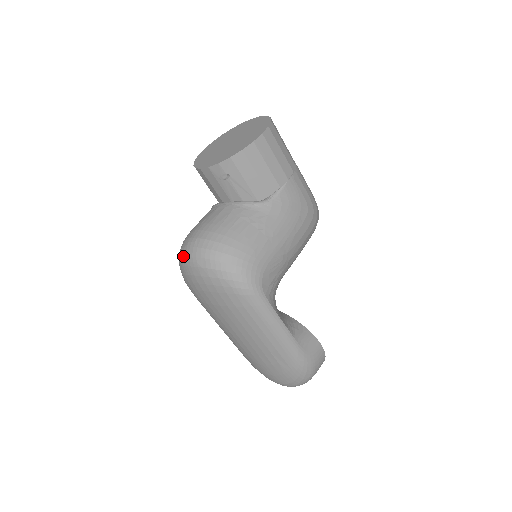
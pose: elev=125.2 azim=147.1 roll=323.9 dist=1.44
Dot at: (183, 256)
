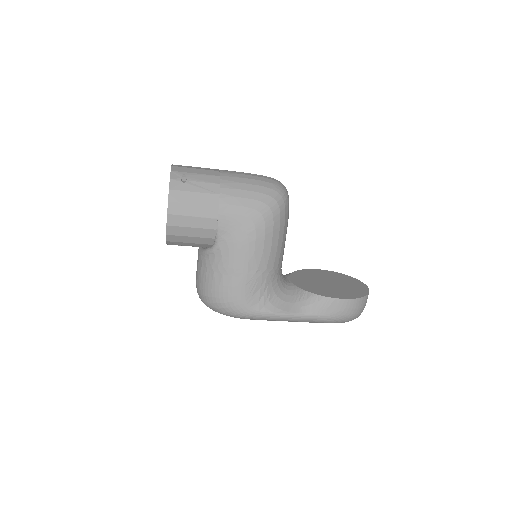
Dot at: occluded
